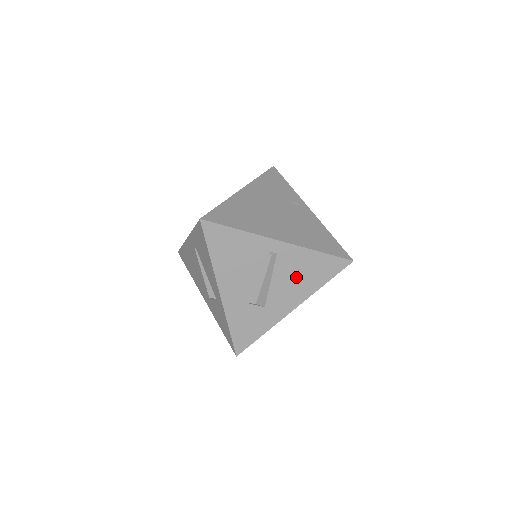
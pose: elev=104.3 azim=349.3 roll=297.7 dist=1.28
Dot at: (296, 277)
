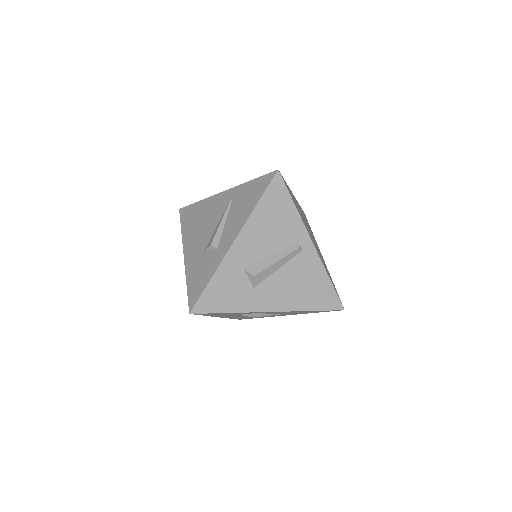
Dot at: (297, 284)
